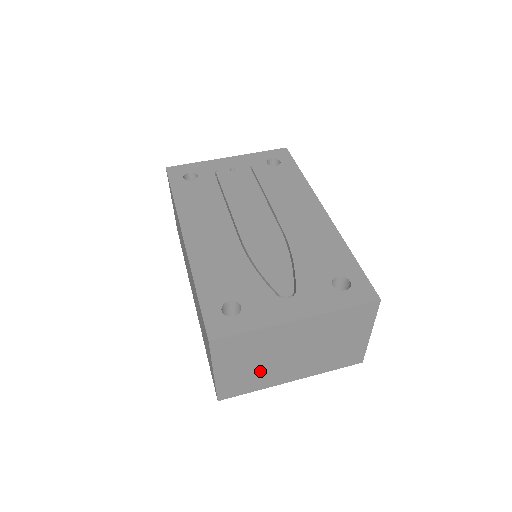
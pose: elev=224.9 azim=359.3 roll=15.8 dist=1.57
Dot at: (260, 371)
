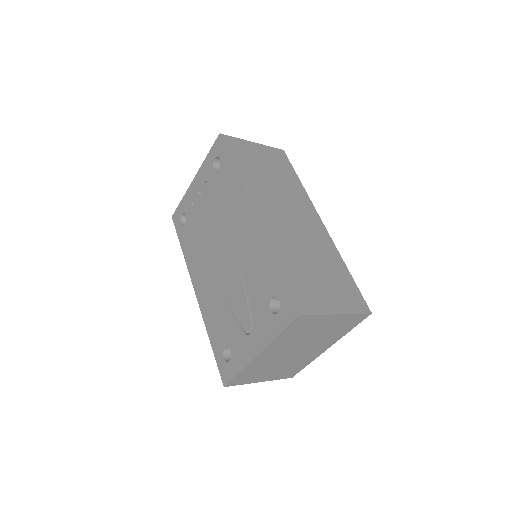
Dot at: (290, 364)
